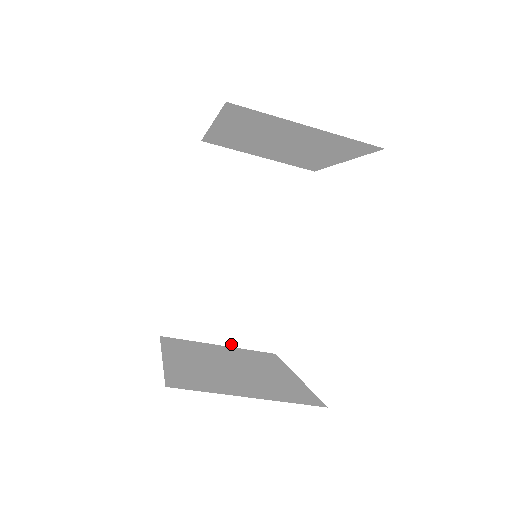
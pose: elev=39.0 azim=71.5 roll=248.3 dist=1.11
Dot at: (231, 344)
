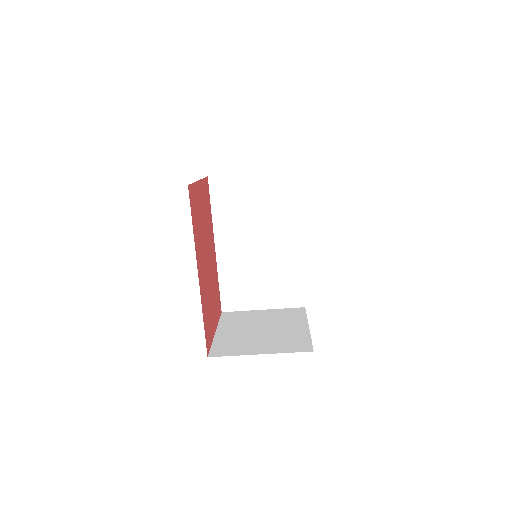
Dot at: (271, 307)
